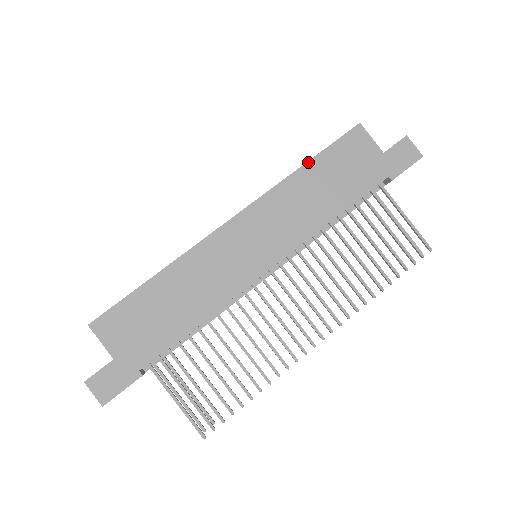
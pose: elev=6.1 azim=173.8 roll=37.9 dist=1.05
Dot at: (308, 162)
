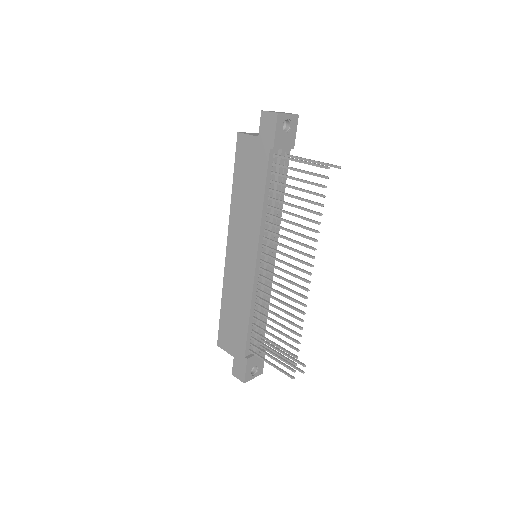
Dot at: (233, 184)
